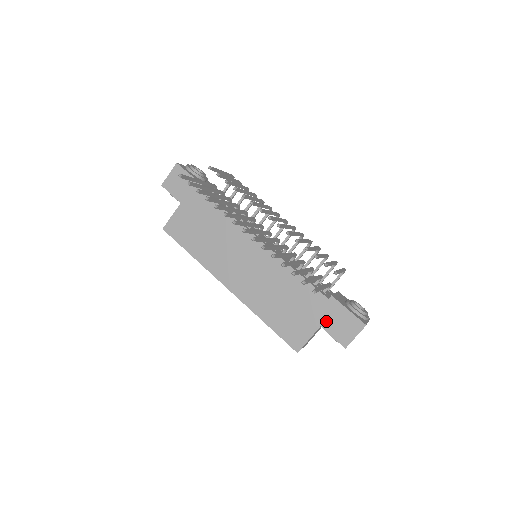
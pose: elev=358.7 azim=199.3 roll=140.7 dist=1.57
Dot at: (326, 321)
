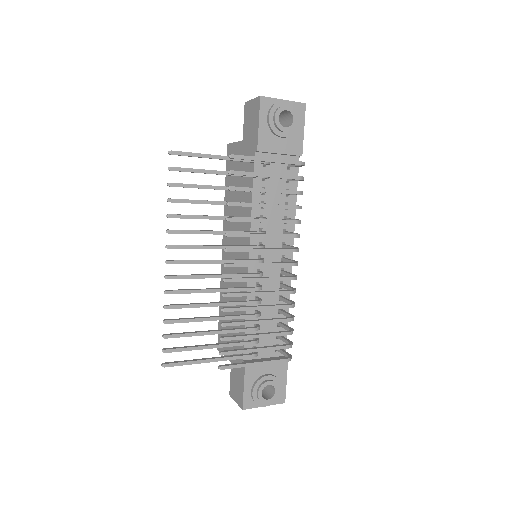
Dot at: occluded
